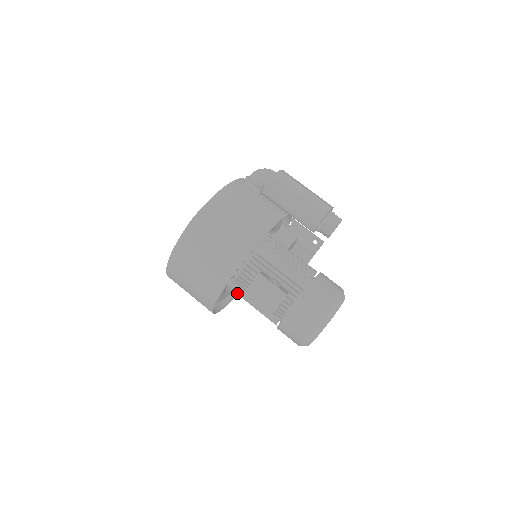
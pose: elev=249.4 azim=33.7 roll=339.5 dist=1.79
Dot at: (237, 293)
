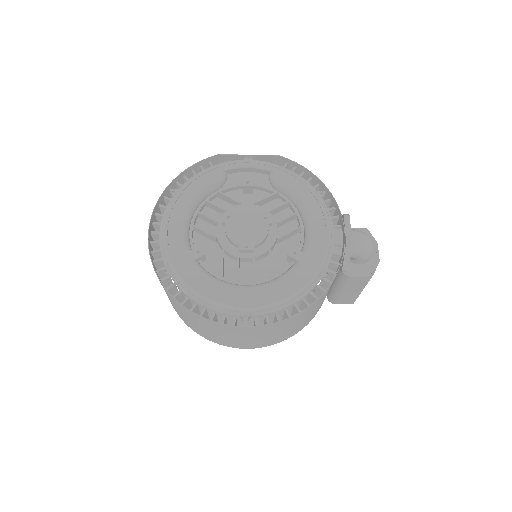
Dot at: occluded
